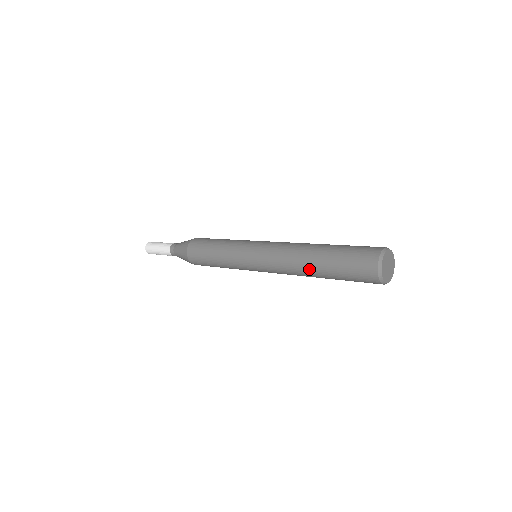
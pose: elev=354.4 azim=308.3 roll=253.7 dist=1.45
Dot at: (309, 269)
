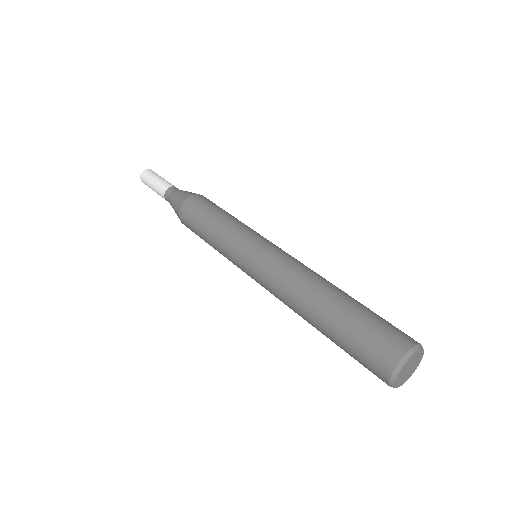
Dot at: occluded
